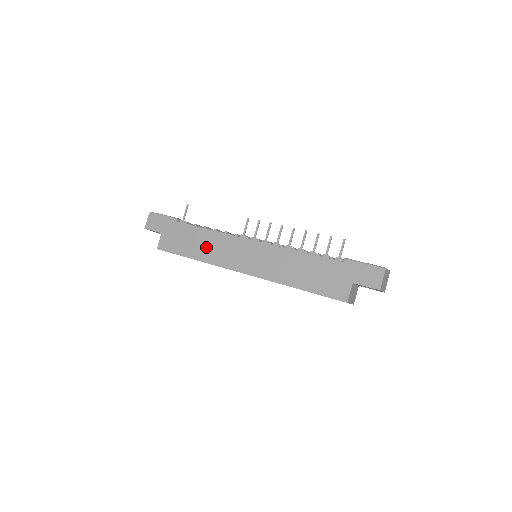
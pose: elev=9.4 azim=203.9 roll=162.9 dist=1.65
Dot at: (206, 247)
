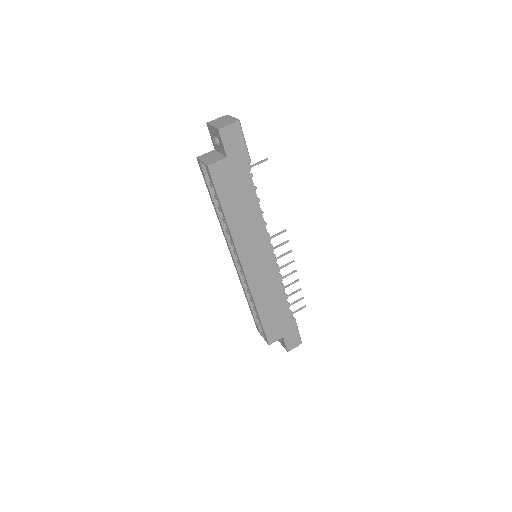
Dot at: (244, 219)
